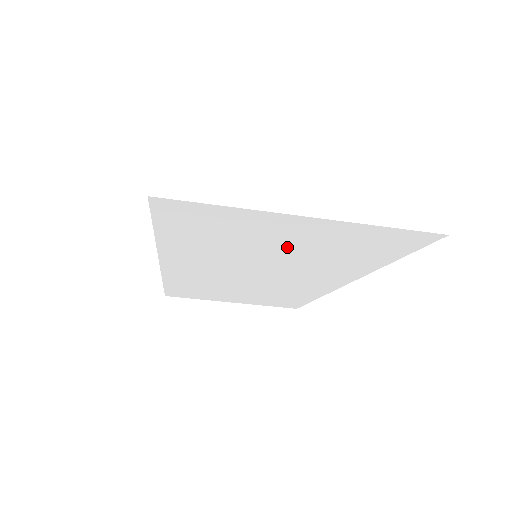
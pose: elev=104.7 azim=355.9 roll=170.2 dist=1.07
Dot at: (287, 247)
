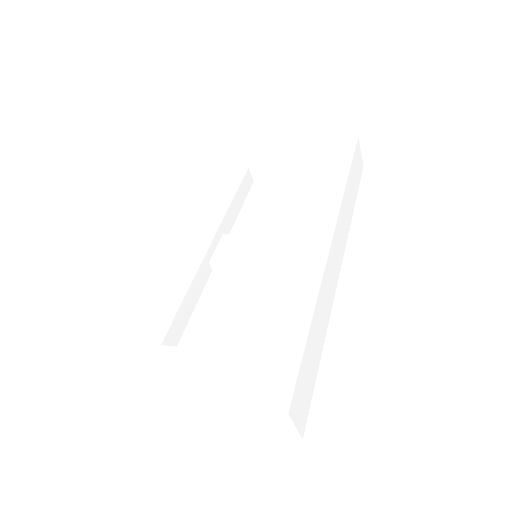
Dot at: occluded
